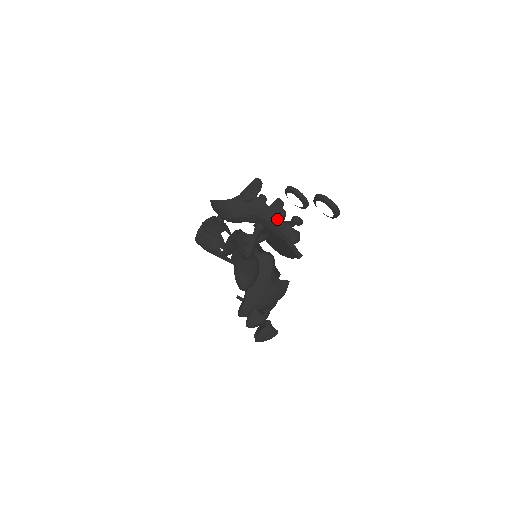
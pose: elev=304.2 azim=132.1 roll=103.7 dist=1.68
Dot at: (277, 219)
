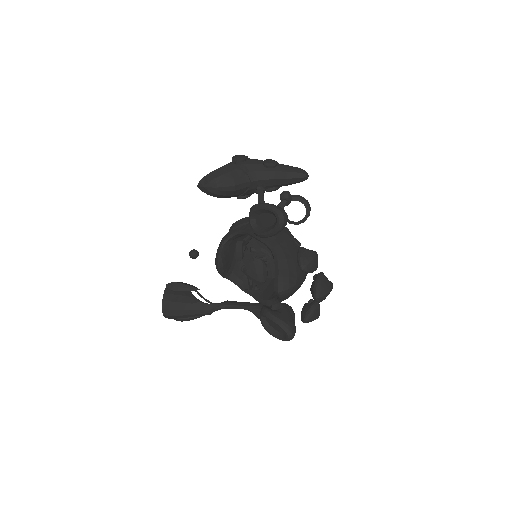
Dot at: (279, 165)
